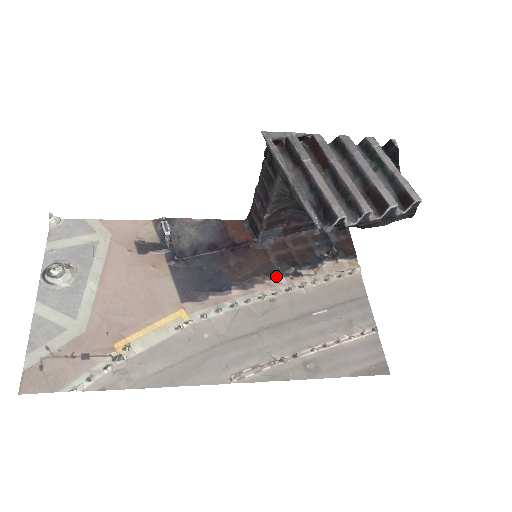
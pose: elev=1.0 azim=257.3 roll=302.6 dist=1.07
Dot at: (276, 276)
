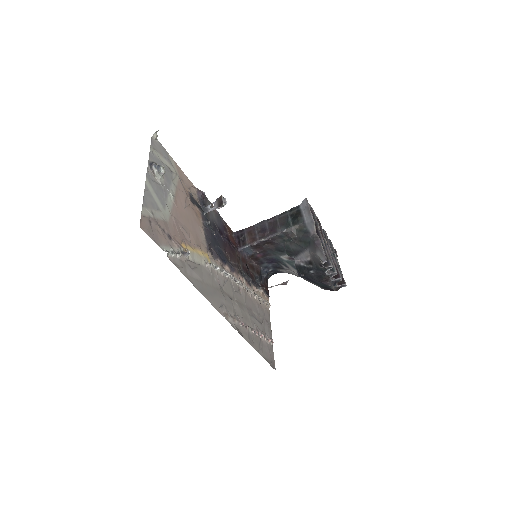
Dot at: (242, 276)
